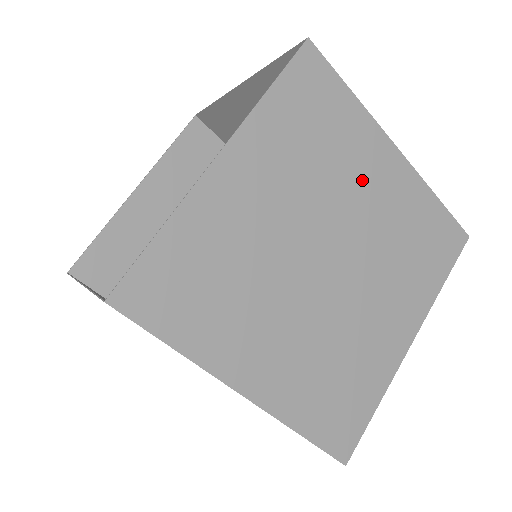
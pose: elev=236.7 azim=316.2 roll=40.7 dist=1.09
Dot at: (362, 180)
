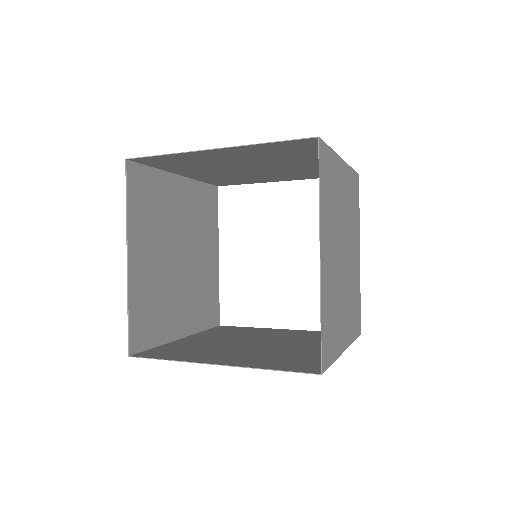
Dot at: (341, 196)
